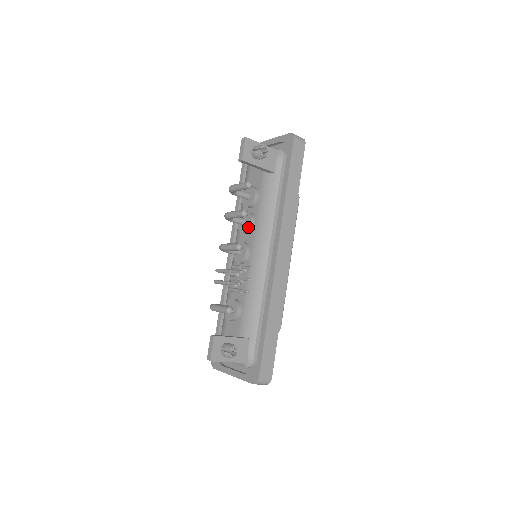
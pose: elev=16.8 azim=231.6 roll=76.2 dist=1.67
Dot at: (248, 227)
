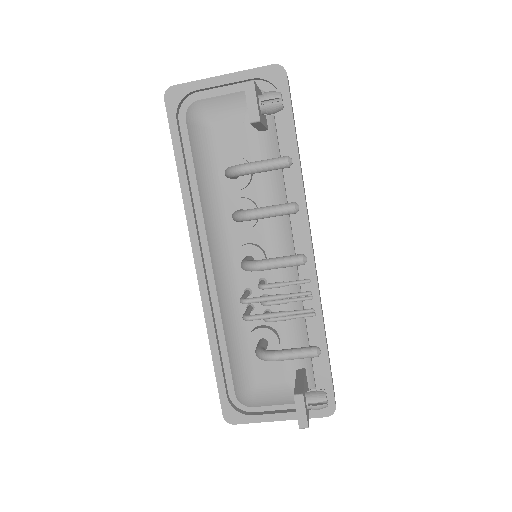
Dot at: (256, 221)
